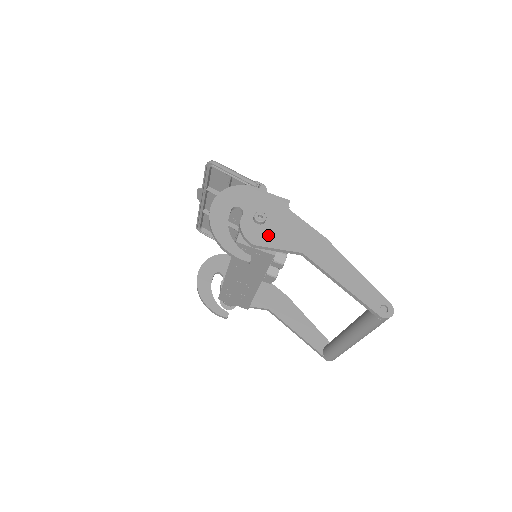
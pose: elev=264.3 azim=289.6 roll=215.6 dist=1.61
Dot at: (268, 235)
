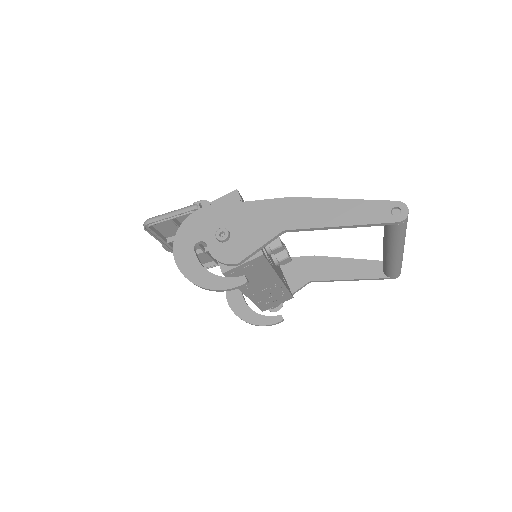
Dot at: (242, 243)
